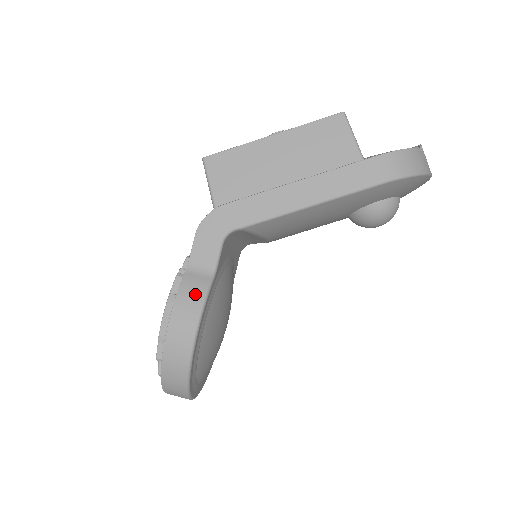
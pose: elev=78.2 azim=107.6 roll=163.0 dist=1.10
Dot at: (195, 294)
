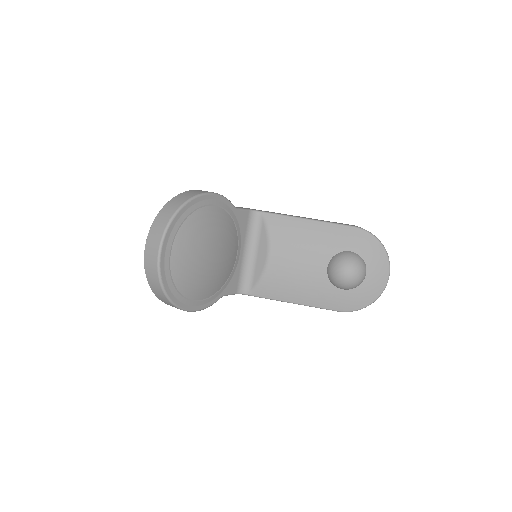
Dot at: occluded
